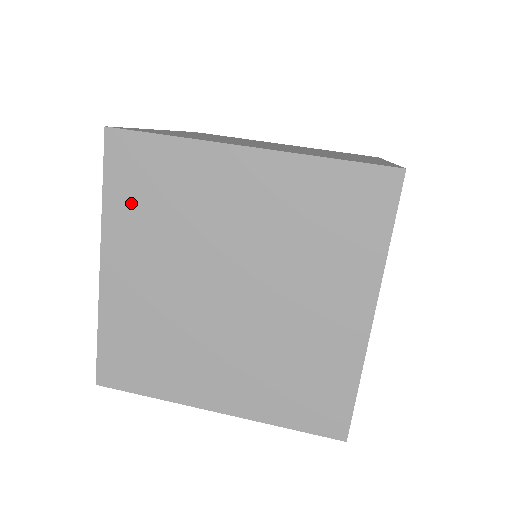
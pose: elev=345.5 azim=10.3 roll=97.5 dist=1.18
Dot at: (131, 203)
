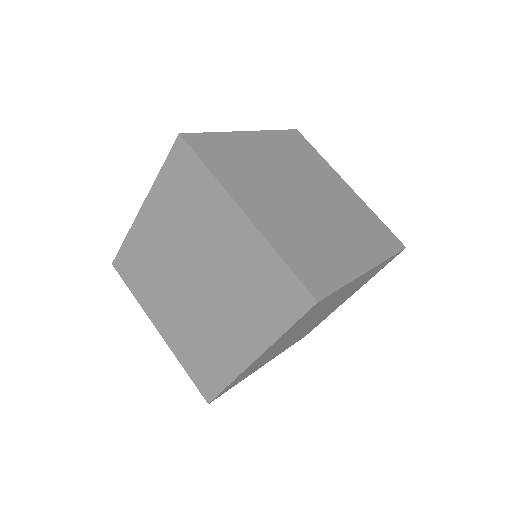
Dot at: (171, 188)
